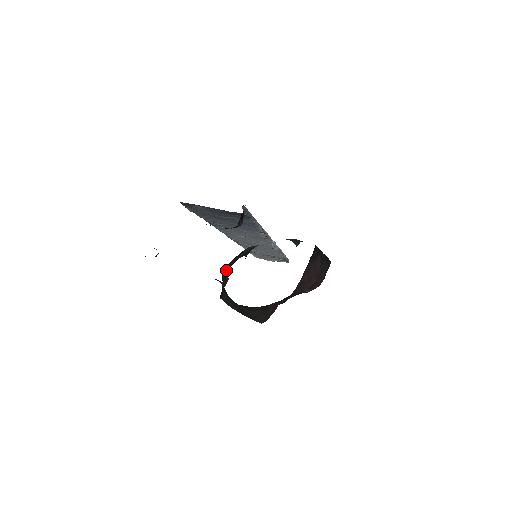
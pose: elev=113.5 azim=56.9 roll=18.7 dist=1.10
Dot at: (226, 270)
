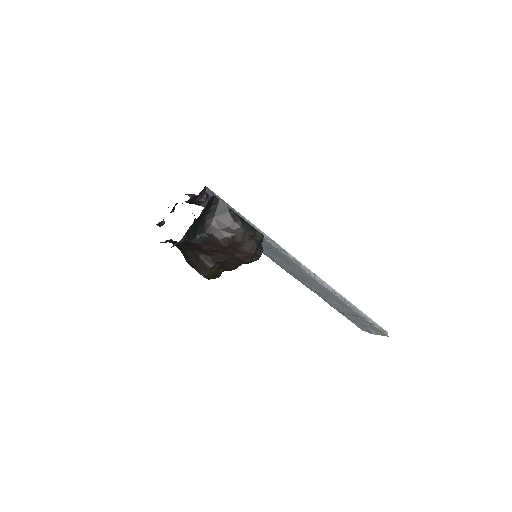
Dot at: occluded
